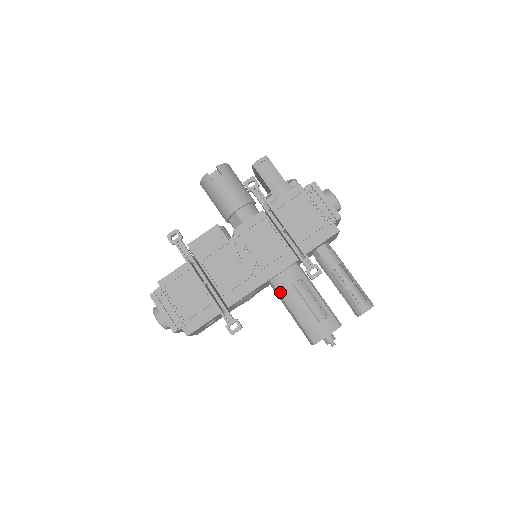
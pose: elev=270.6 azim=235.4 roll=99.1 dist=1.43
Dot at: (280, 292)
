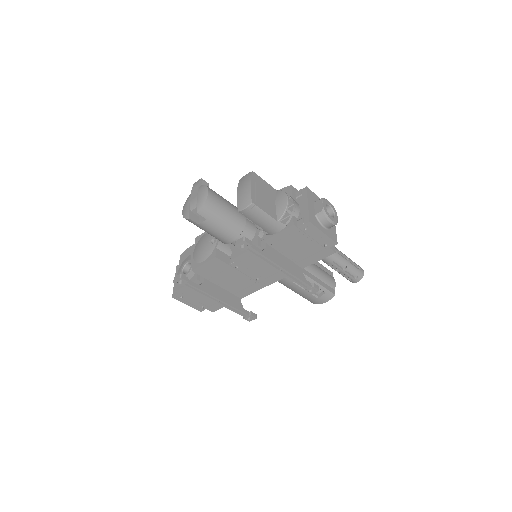
Dot at: (283, 284)
